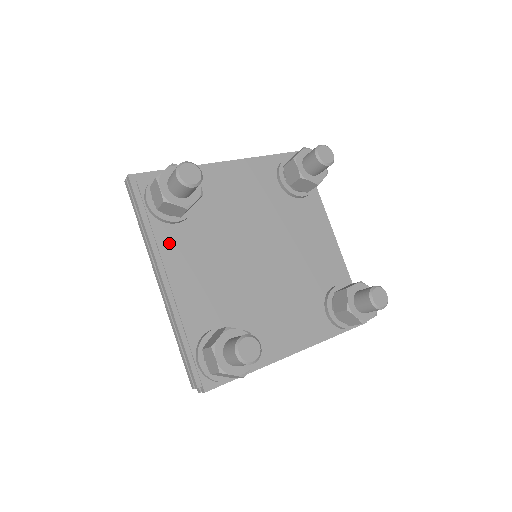
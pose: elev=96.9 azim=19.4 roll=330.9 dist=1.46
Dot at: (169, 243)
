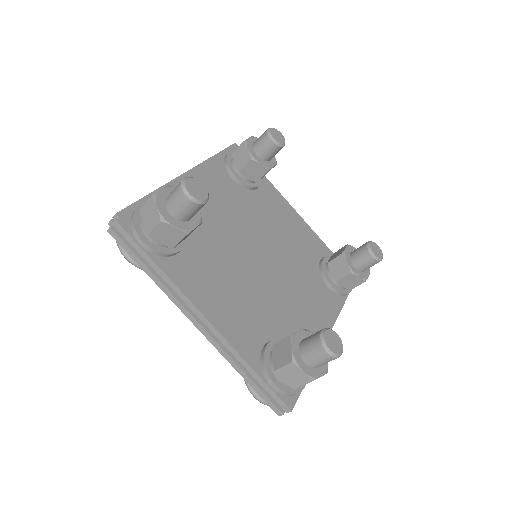
Dot at: (215, 174)
